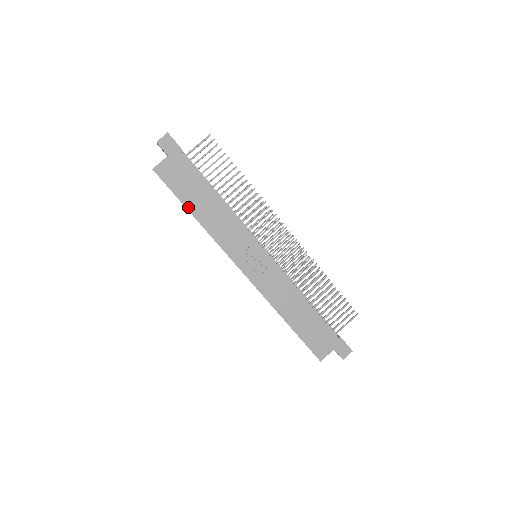
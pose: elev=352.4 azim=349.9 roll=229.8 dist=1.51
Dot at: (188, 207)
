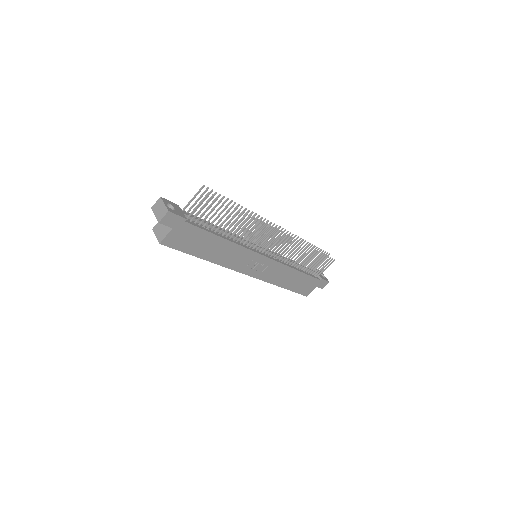
Dot at: (198, 256)
